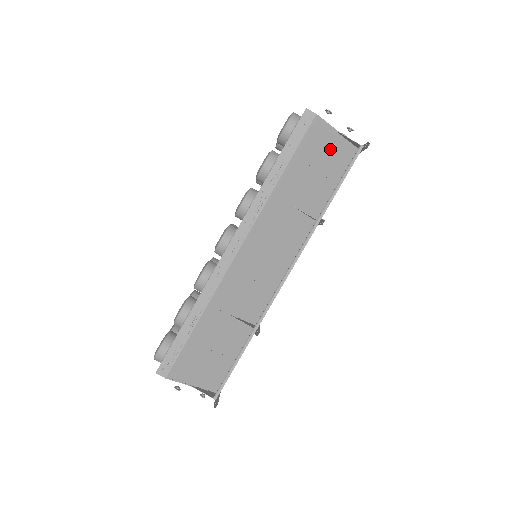
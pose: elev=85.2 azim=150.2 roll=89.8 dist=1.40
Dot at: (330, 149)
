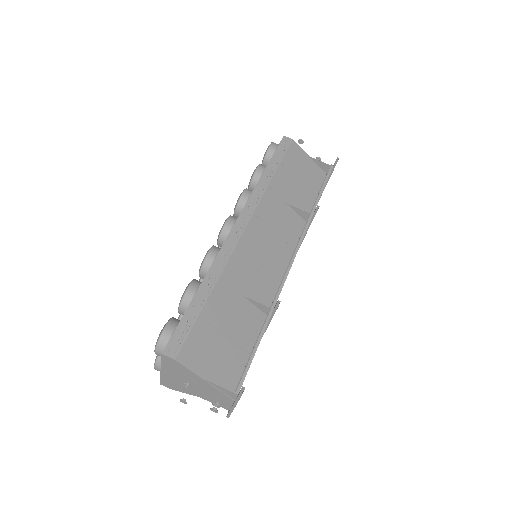
Dot at: (307, 168)
